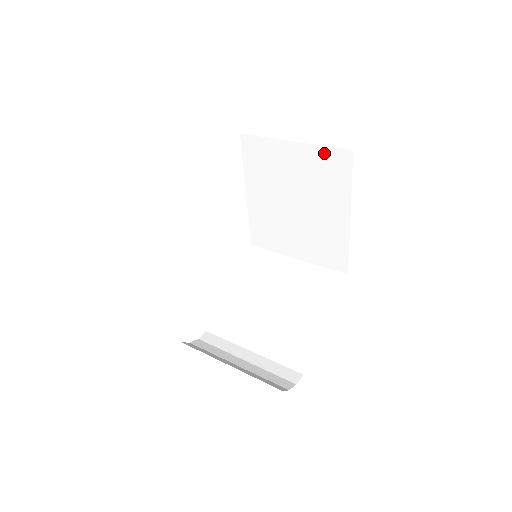
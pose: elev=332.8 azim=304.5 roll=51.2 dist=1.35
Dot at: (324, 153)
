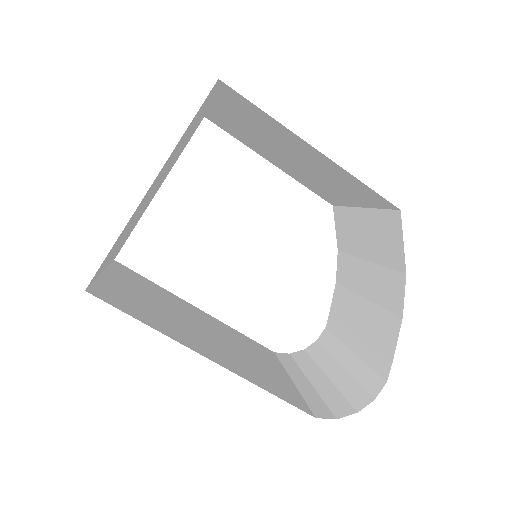
Dot at: (223, 97)
